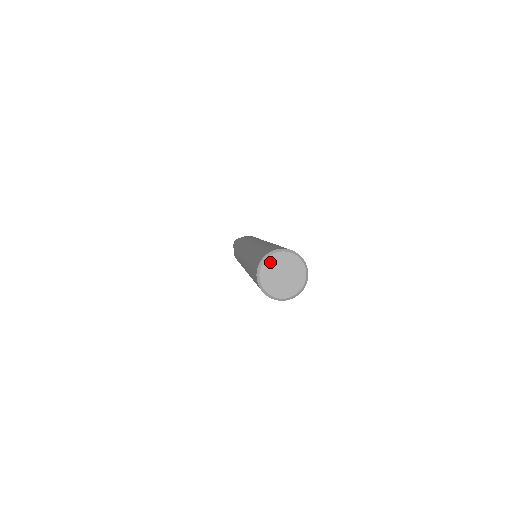
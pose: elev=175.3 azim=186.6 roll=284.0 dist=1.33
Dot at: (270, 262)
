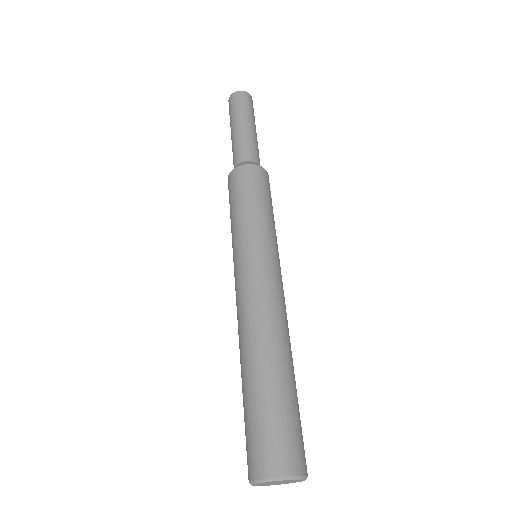
Dot at: (277, 481)
